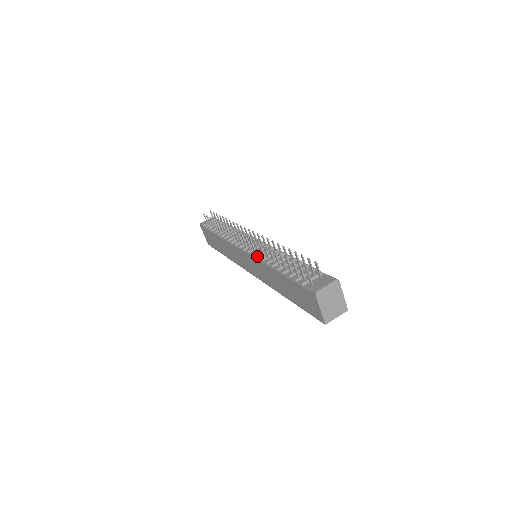
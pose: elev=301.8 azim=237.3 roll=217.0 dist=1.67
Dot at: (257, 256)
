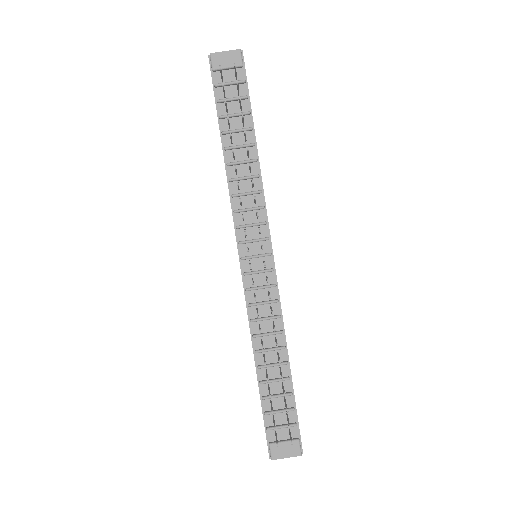
Dot at: (249, 306)
